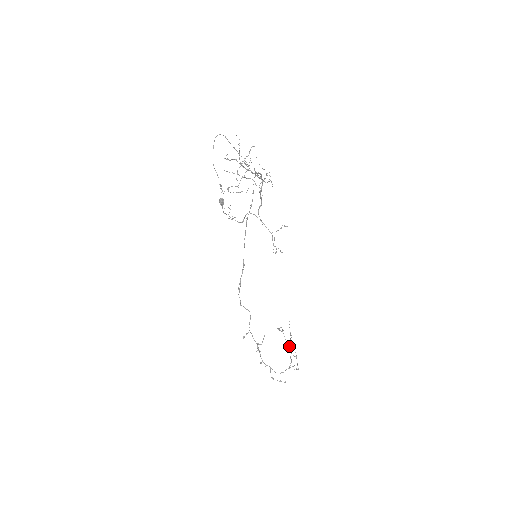
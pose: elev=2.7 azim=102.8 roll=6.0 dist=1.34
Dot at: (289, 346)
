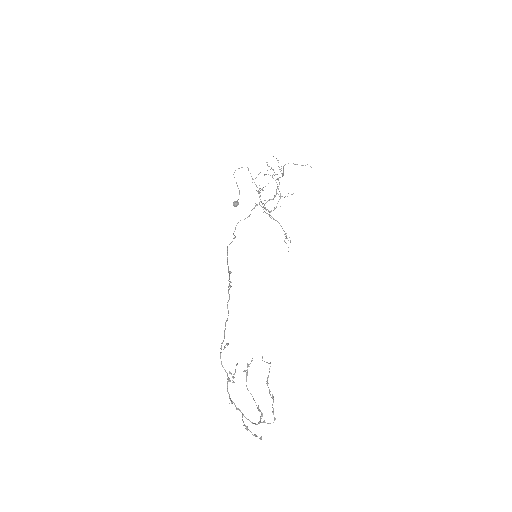
Dot at: (267, 379)
